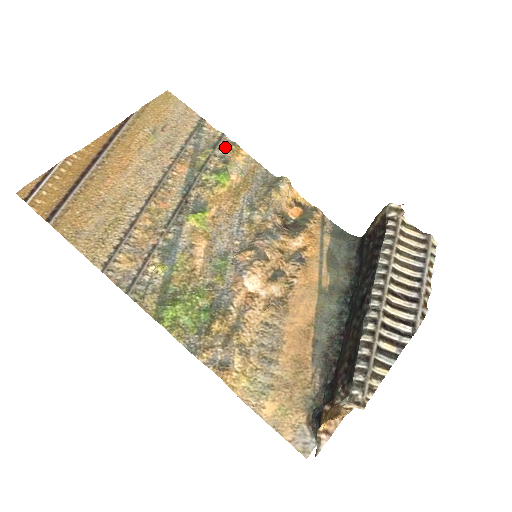
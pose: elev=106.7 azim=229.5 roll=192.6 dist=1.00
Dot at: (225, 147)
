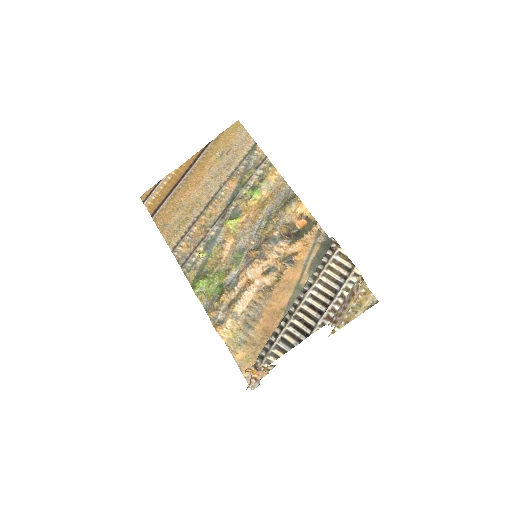
Dot at: (265, 168)
